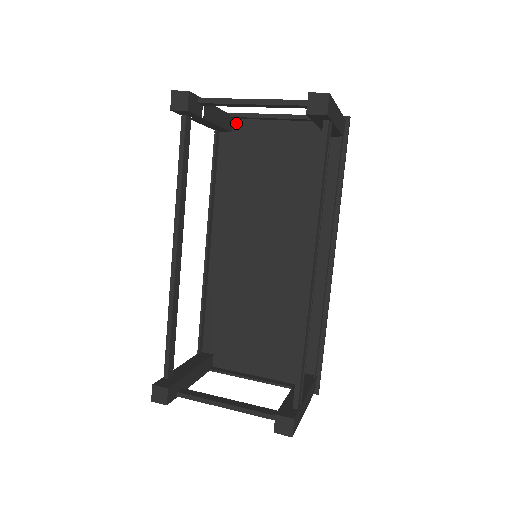
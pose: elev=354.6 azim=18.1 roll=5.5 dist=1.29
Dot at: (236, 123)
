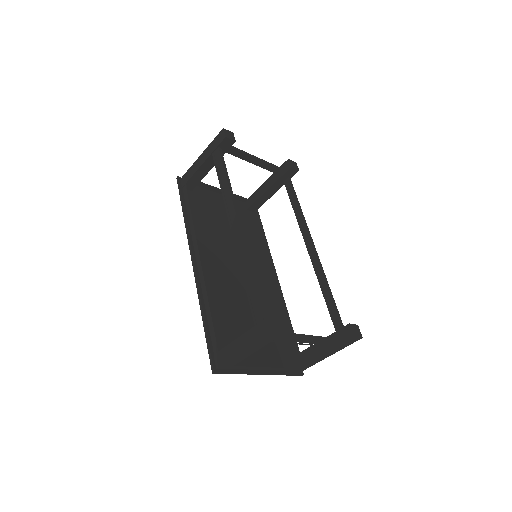
Dot at: occluded
